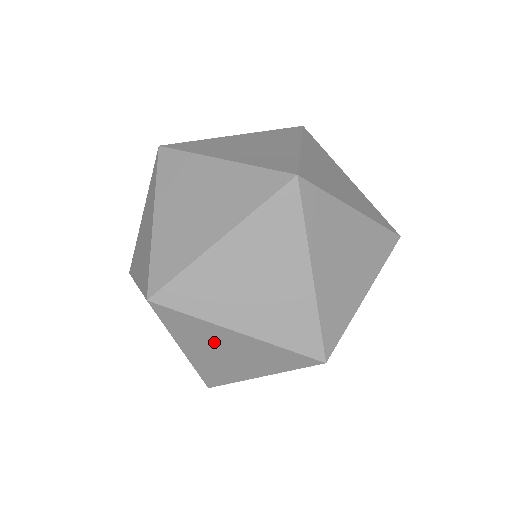
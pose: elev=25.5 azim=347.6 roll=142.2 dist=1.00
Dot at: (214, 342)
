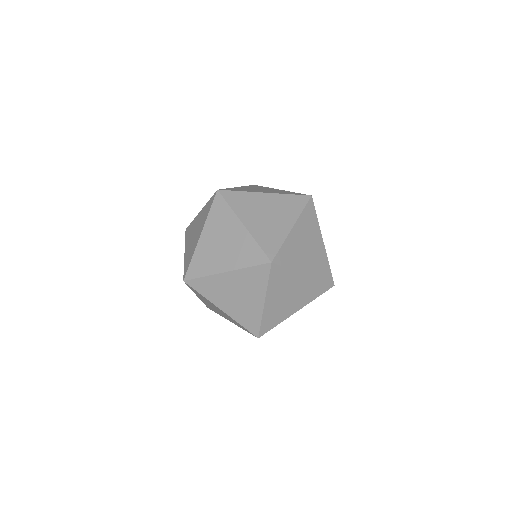
Dot at: occluded
